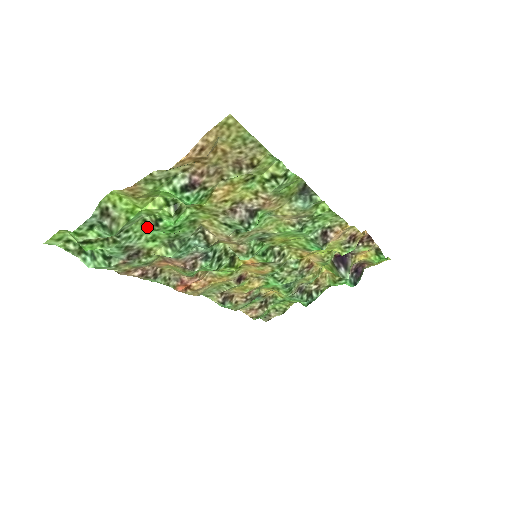
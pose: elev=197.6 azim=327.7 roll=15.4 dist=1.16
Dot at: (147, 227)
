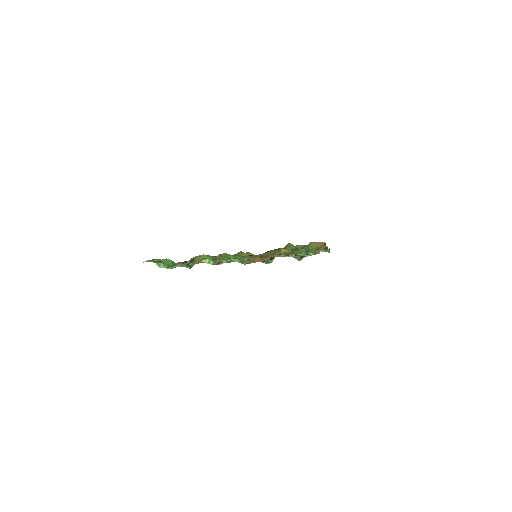
Dot at: occluded
